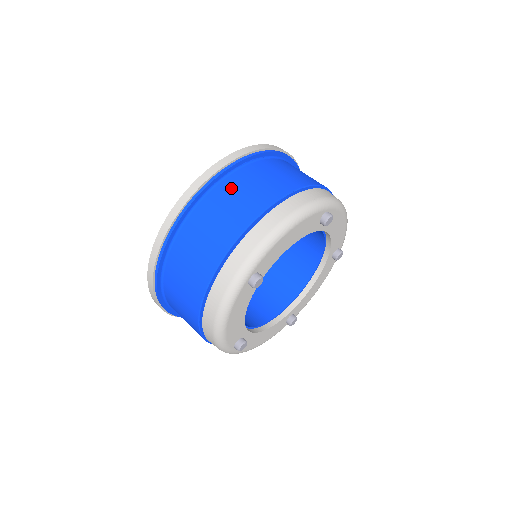
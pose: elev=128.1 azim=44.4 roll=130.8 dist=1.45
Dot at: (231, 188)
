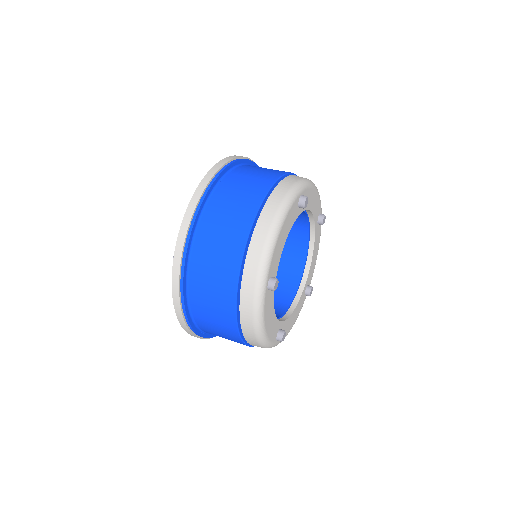
Dot at: occluded
